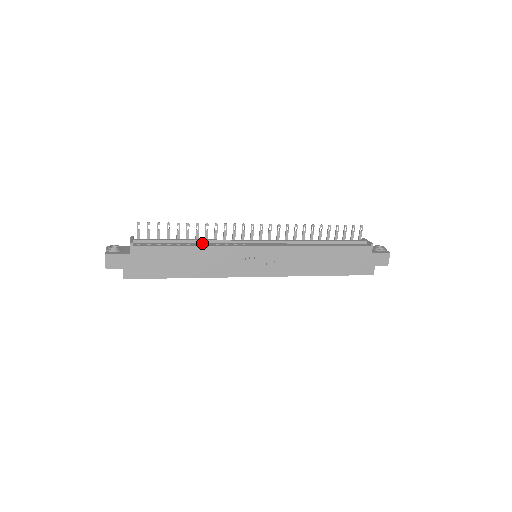
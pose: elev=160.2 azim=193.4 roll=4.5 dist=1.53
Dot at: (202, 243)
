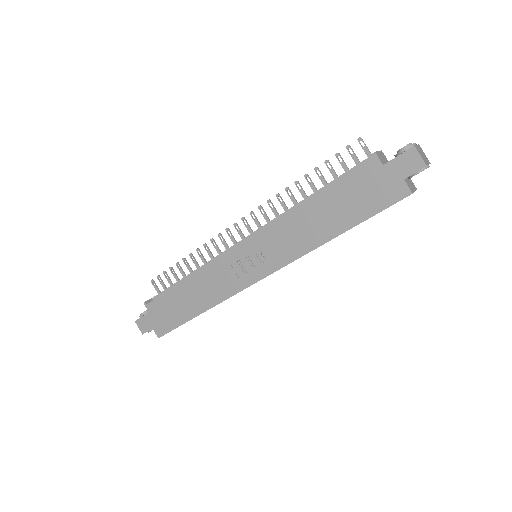
Dot at: occluded
